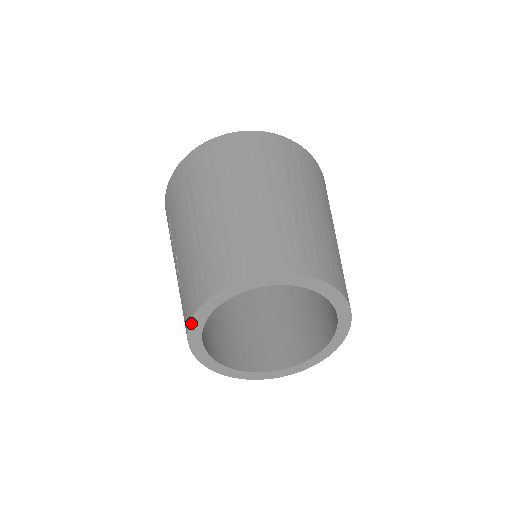
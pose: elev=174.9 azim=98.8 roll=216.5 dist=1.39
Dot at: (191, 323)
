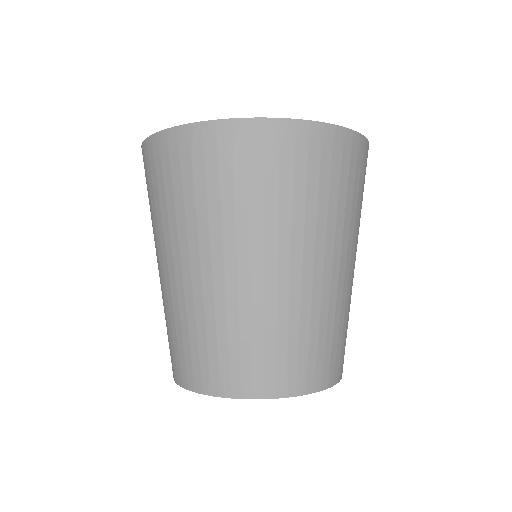
Dot at: occluded
